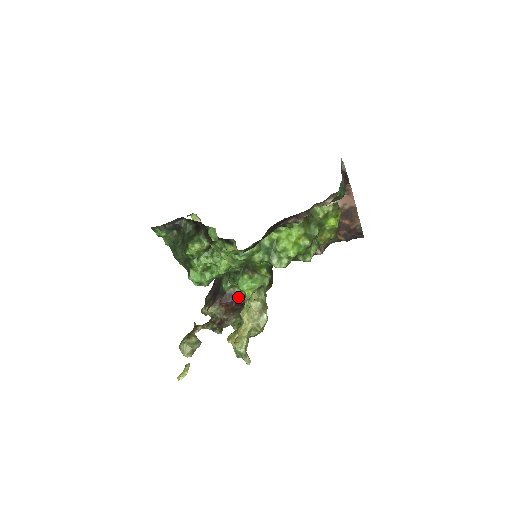
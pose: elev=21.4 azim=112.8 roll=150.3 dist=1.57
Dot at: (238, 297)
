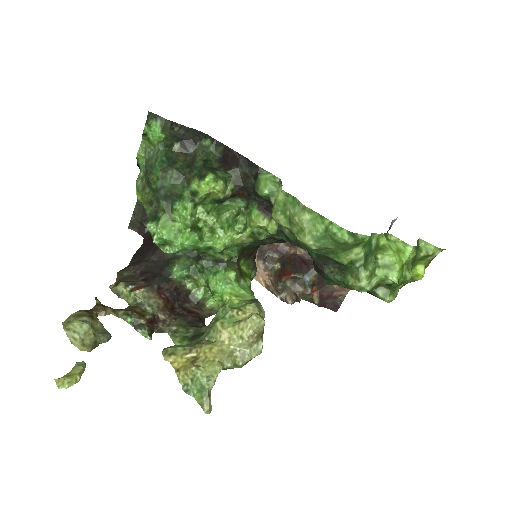
Dot at: (185, 297)
